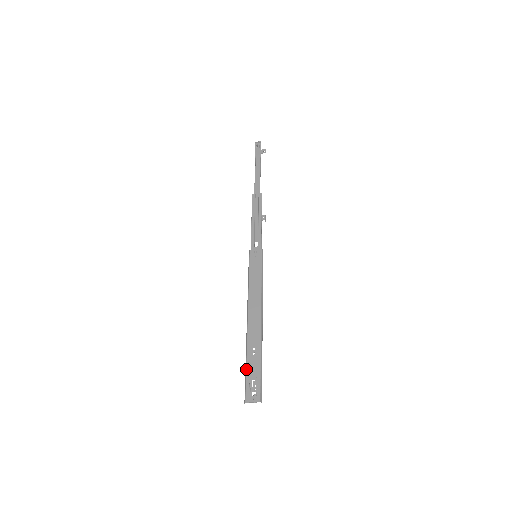
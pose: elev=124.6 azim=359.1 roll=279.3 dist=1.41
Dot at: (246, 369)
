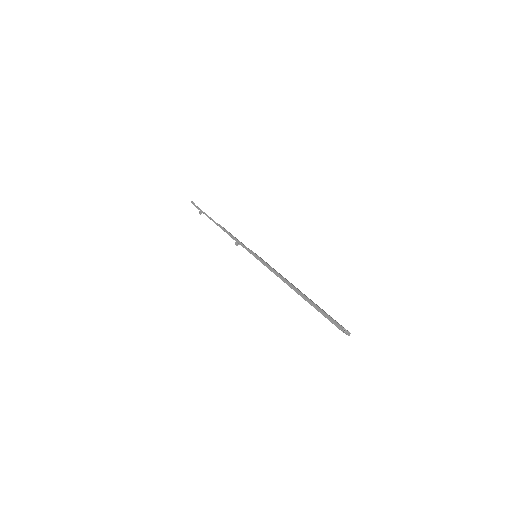
Dot at: occluded
